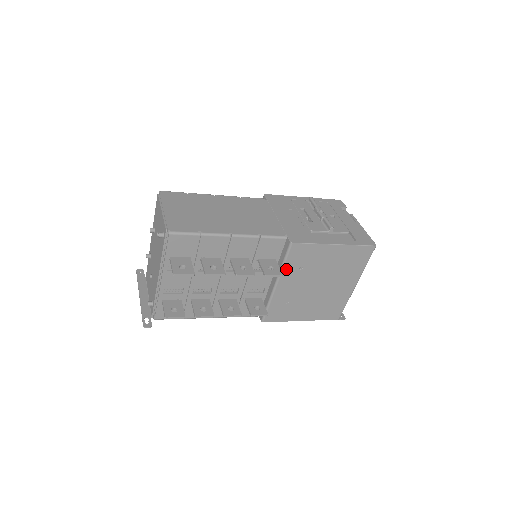
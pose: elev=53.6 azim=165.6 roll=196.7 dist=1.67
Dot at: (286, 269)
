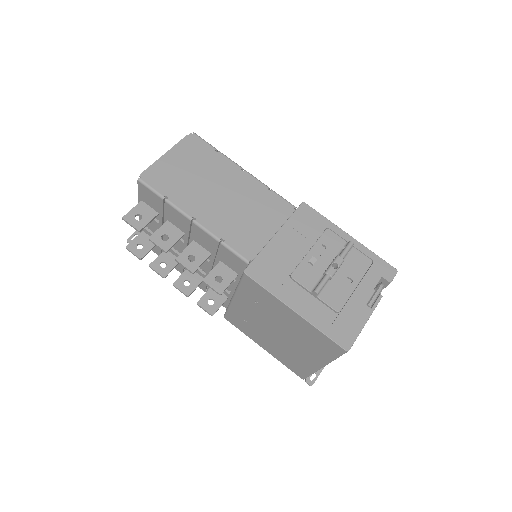
Dot at: (241, 292)
